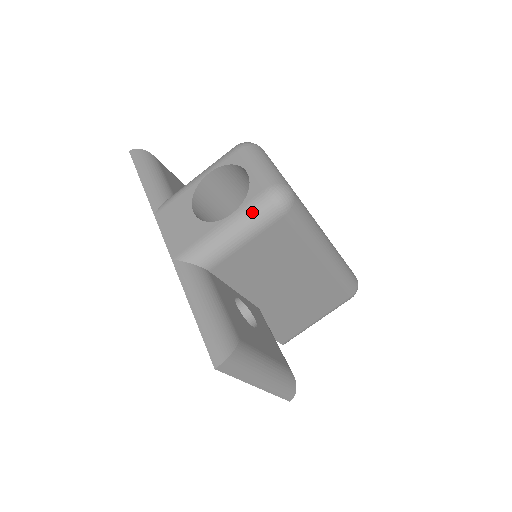
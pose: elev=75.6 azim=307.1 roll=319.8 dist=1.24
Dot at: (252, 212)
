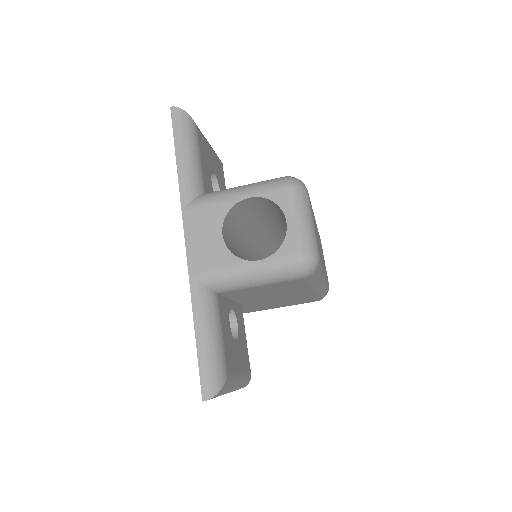
Dot at: (278, 269)
